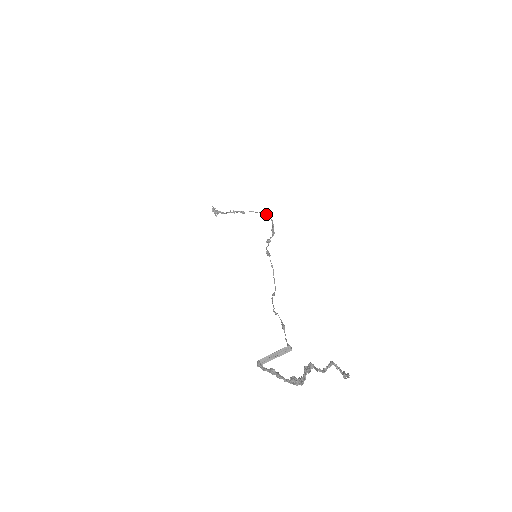
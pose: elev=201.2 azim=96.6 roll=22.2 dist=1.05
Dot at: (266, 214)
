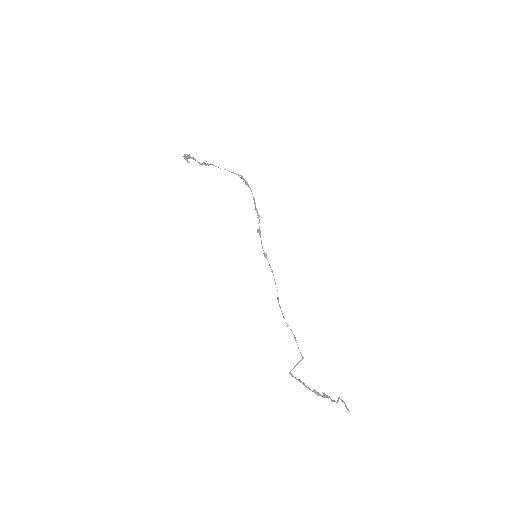
Dot at: (243, 178)
